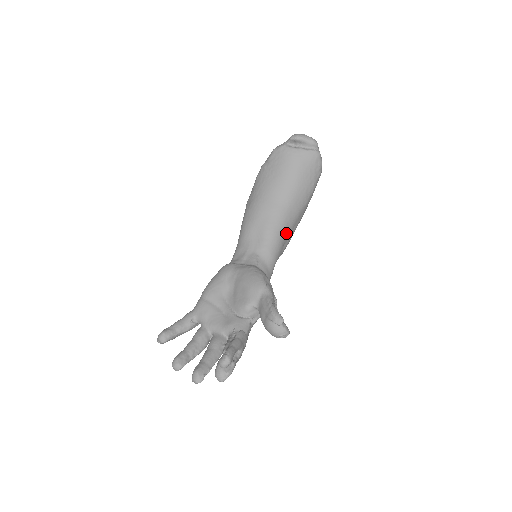
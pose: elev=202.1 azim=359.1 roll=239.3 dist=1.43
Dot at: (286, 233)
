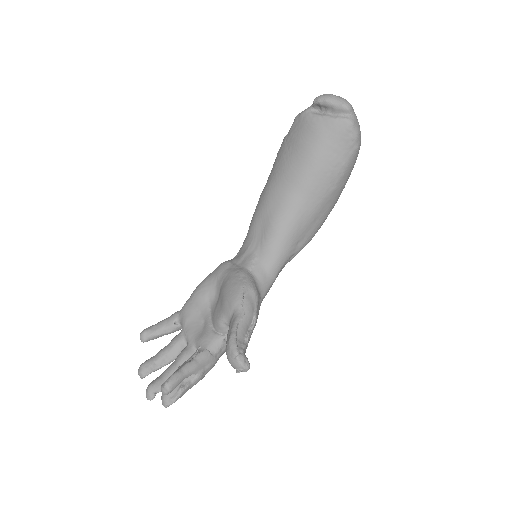
Dot at: (300, 229)
